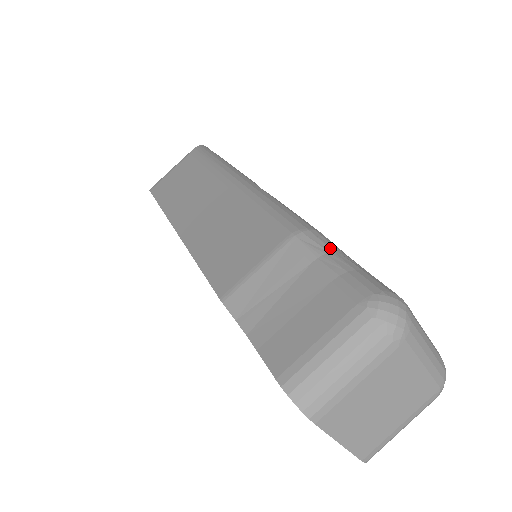
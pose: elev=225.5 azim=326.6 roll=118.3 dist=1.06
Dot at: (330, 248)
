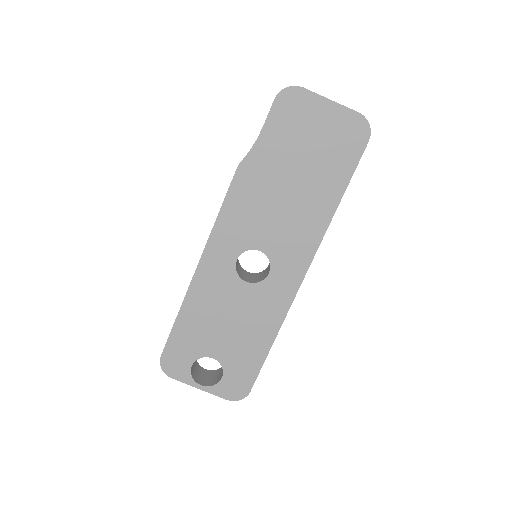
Dot at: occluded
